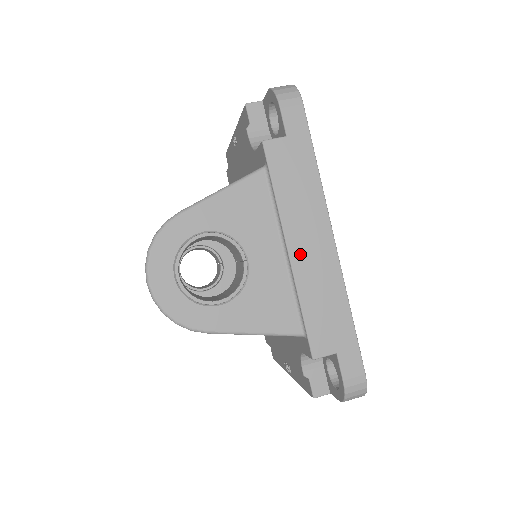
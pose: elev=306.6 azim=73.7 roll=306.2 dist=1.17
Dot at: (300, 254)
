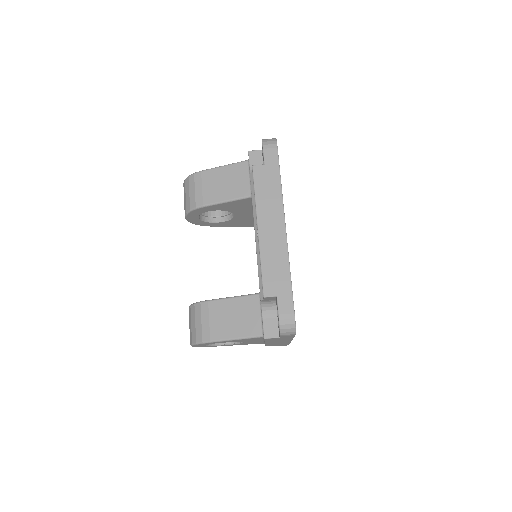
Dot at: occluded
